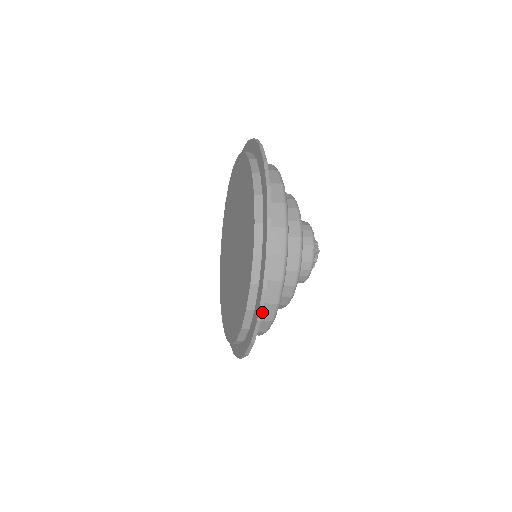
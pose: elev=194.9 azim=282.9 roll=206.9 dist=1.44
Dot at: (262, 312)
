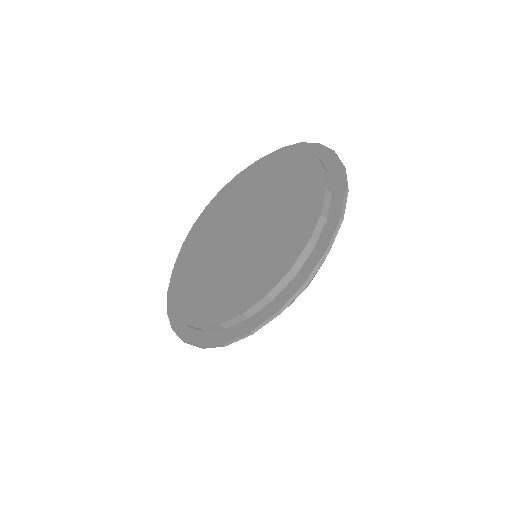
Dot at: (342, 163)
